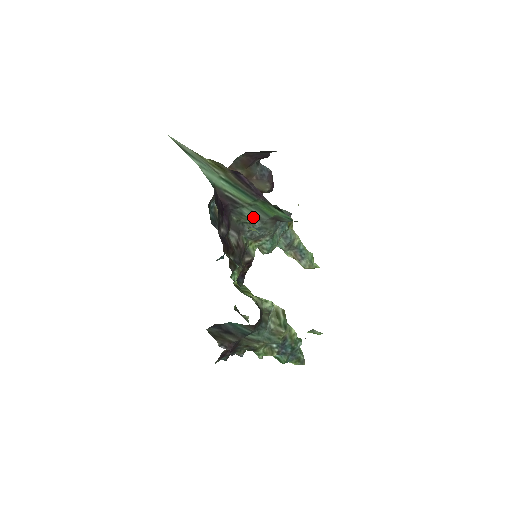
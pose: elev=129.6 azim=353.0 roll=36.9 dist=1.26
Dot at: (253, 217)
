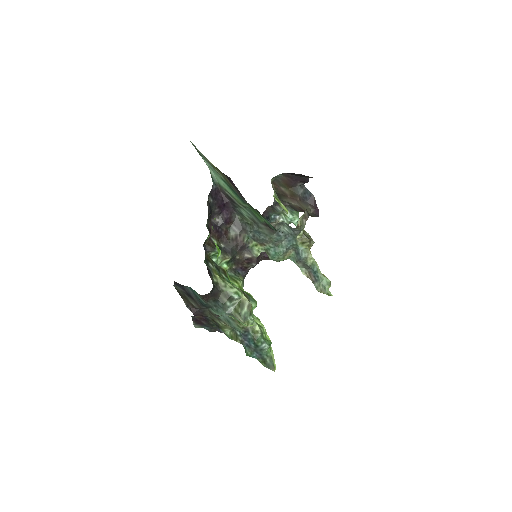
Dot at: (251, 219)
